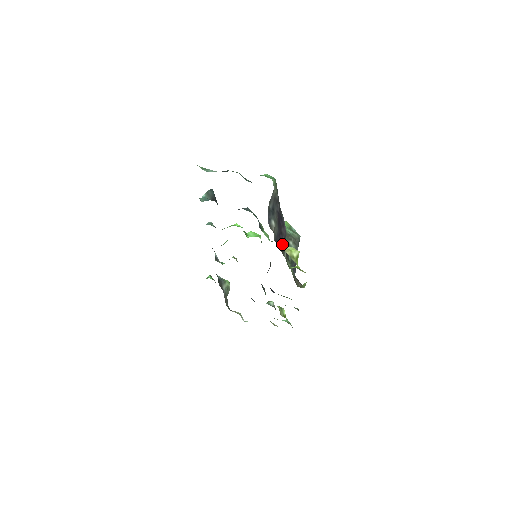
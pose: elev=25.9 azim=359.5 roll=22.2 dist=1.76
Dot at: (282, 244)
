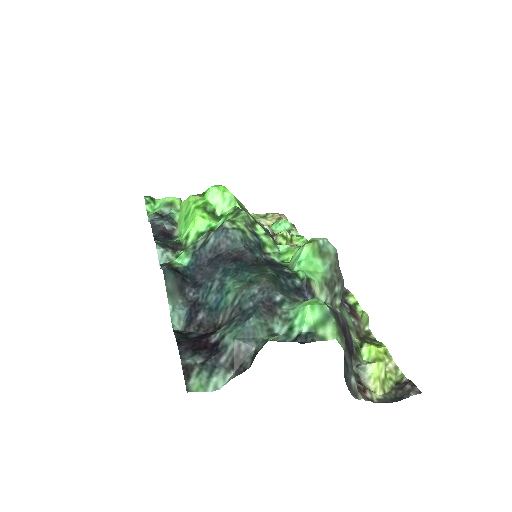
Dot at: (351, 350)
